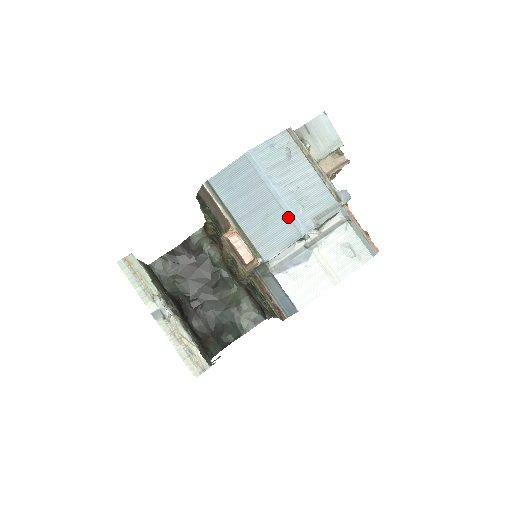
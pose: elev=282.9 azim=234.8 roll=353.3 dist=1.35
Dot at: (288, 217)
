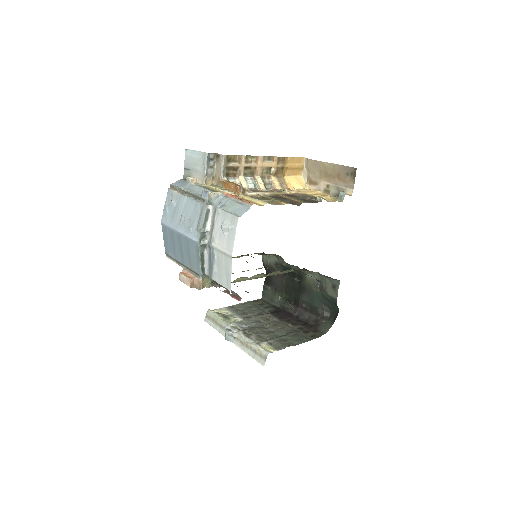
Dot at: (189, 241)
